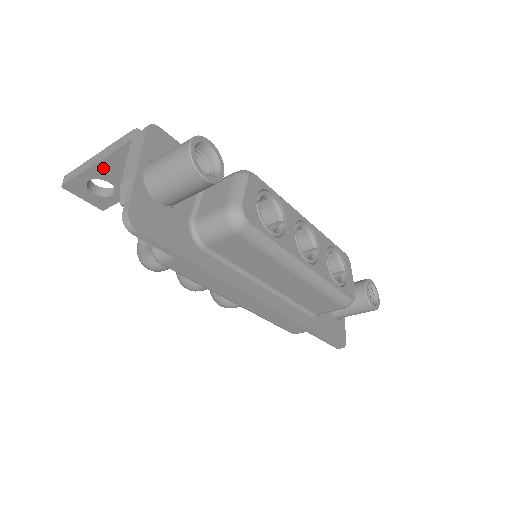
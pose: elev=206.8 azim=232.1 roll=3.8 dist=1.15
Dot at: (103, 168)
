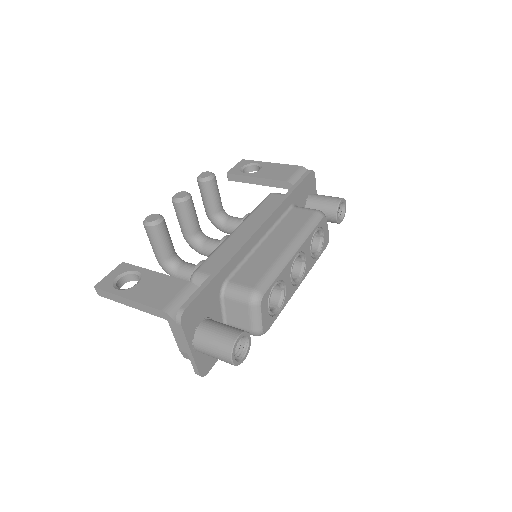
Dot at: occluded
